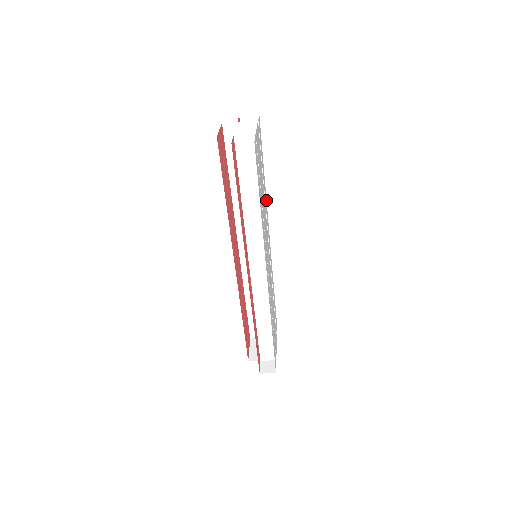
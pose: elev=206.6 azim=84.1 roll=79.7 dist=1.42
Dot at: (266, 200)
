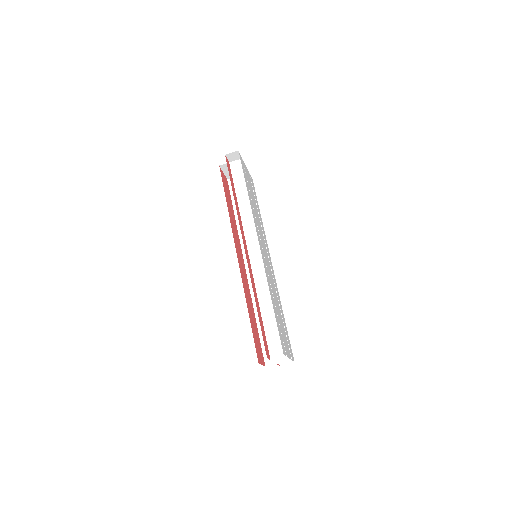
Dot at: (264, 233)
